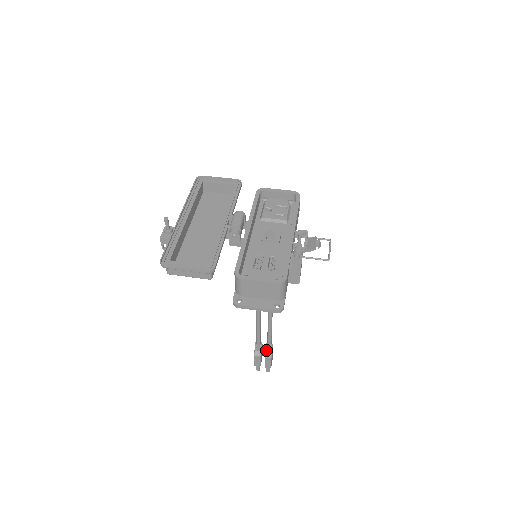
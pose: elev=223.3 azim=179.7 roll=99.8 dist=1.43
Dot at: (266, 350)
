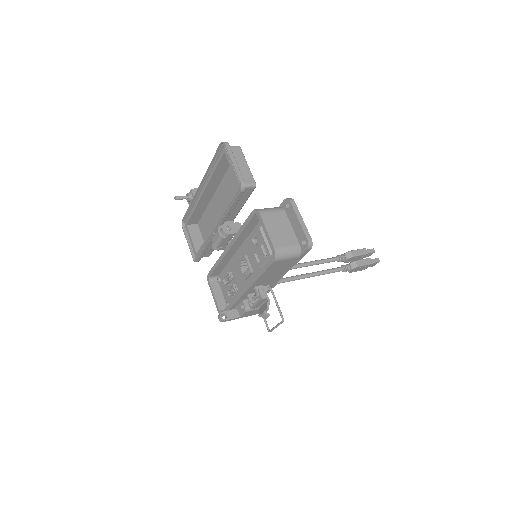
Dot at: occluded
